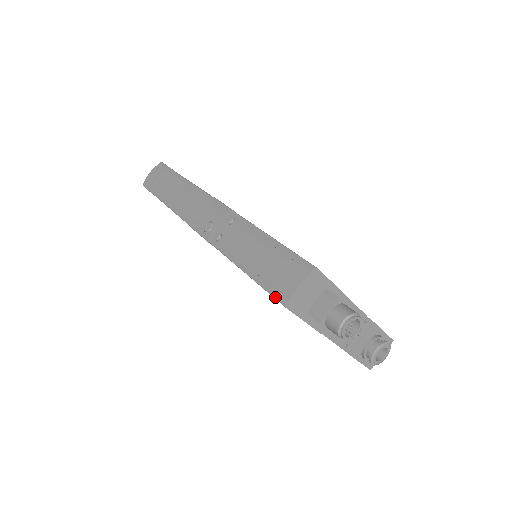
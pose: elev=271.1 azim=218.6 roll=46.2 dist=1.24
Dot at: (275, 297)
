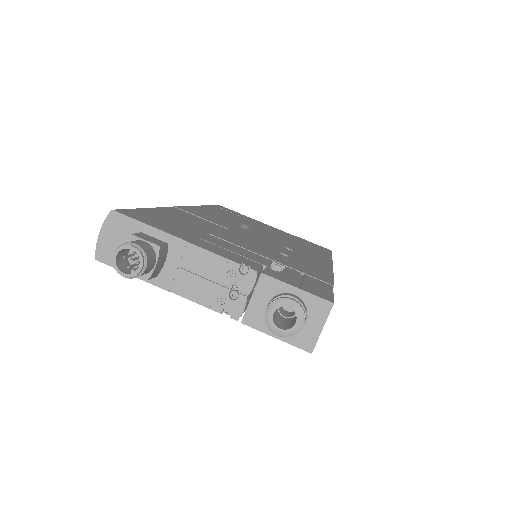
Dot at: occluded
